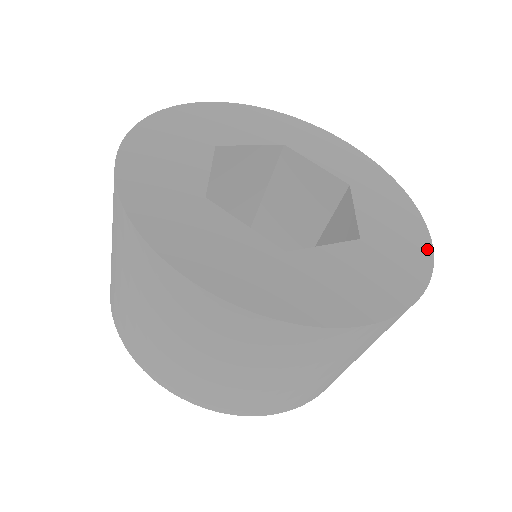
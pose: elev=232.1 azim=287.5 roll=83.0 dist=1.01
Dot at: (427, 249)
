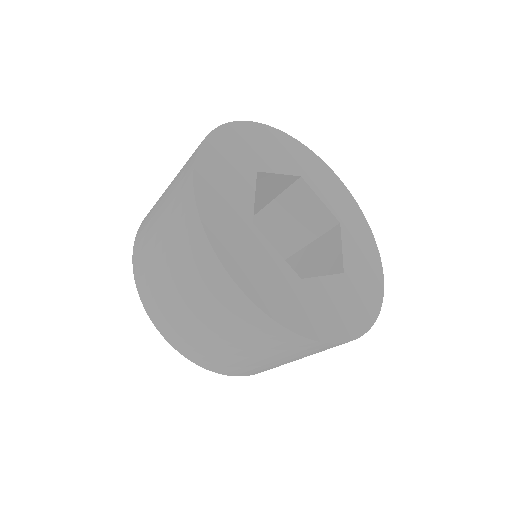
Dot at: (381, 286)
